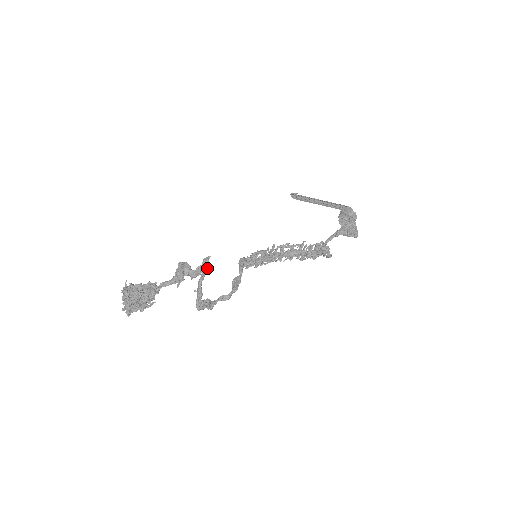
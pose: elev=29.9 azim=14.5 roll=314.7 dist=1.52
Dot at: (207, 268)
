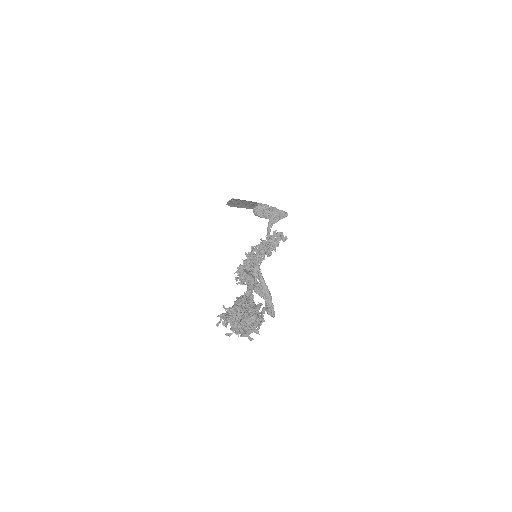
Dot at: (258, 263)
